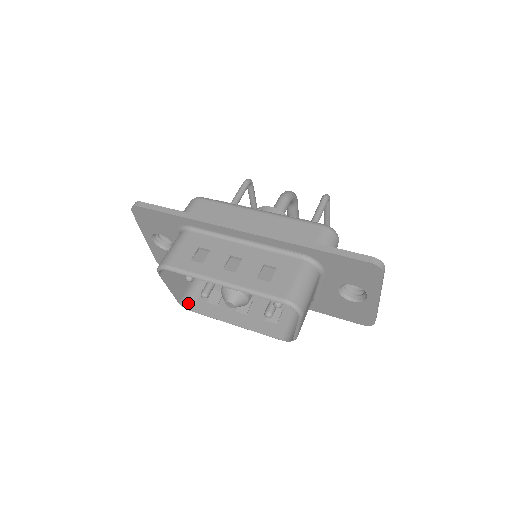
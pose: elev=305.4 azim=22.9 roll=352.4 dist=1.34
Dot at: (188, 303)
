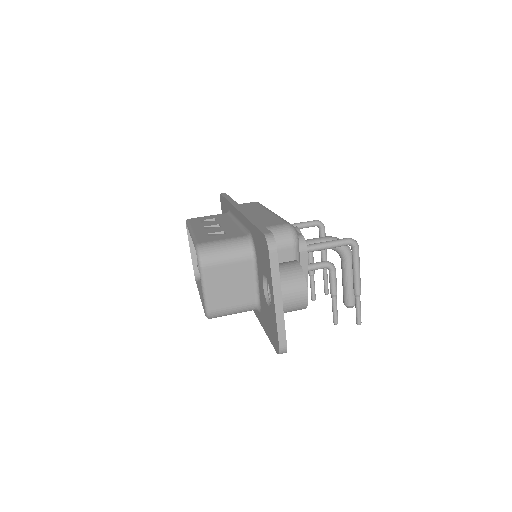
Dot at: occluded
